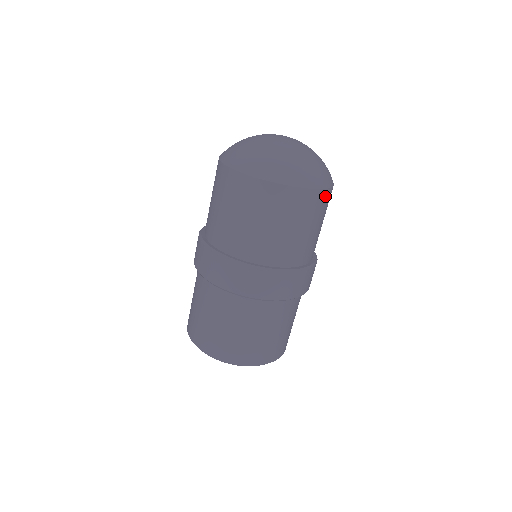
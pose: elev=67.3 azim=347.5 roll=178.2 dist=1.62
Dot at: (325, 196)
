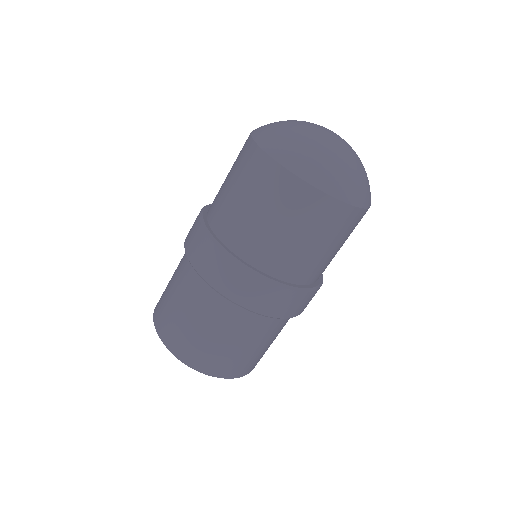
Dot at: occluded
